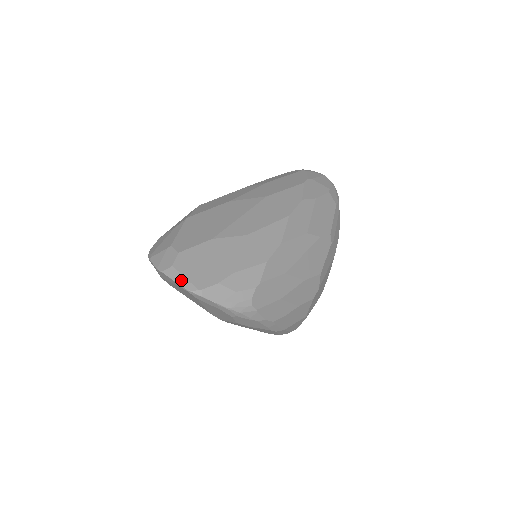
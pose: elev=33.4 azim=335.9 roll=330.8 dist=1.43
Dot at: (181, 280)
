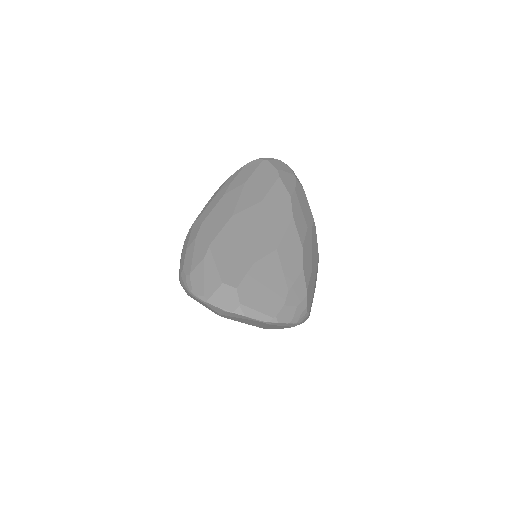
Dot at: (255, 315)
